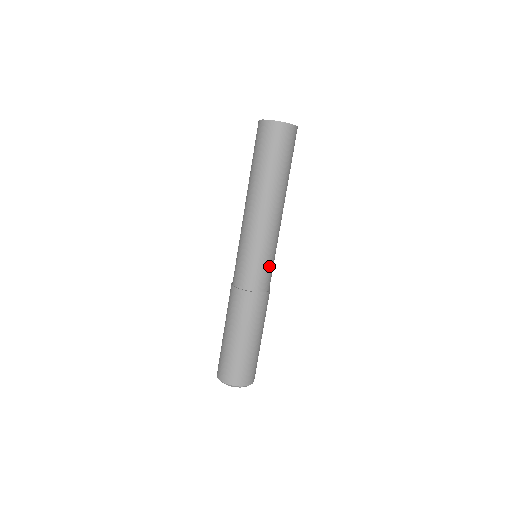
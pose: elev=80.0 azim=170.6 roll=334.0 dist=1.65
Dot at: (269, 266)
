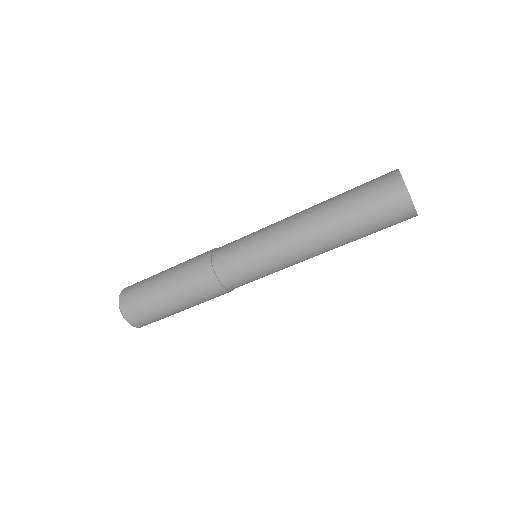
Dot at: occluded
